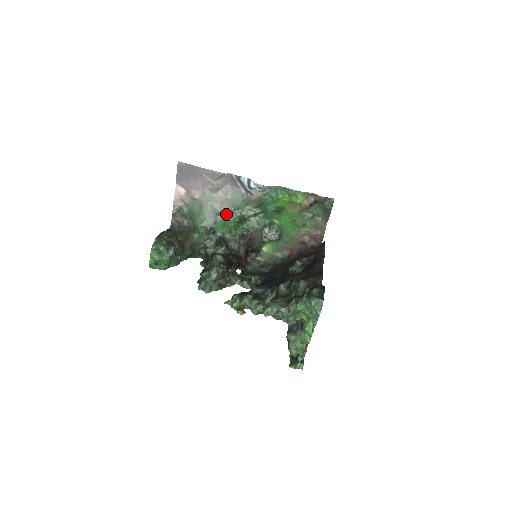
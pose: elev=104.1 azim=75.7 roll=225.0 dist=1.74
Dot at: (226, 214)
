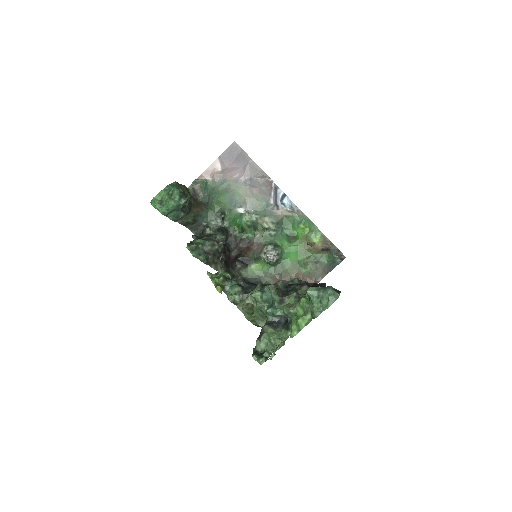
Dot at: (244, 211)
